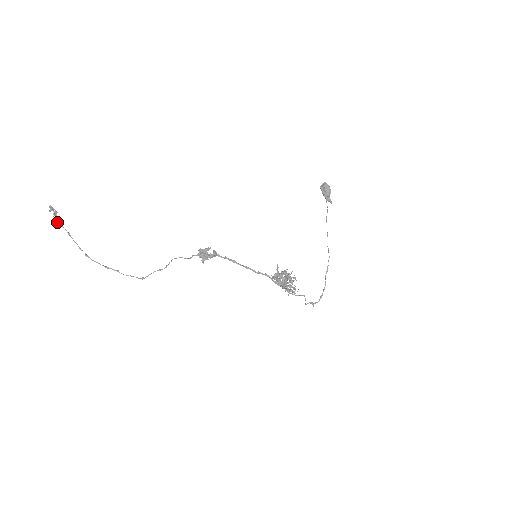
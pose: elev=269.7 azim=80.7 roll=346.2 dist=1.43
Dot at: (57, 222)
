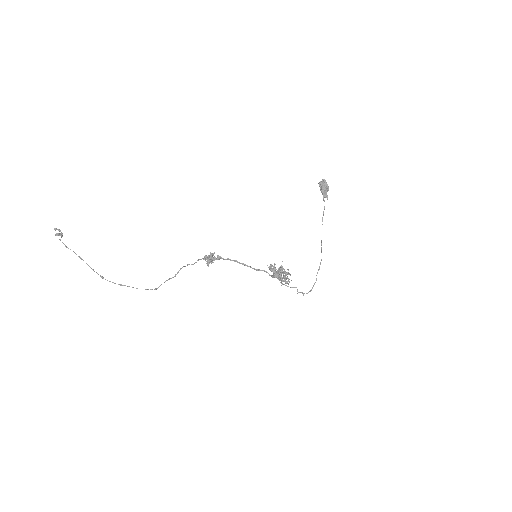
Dot at: (66, 247)
